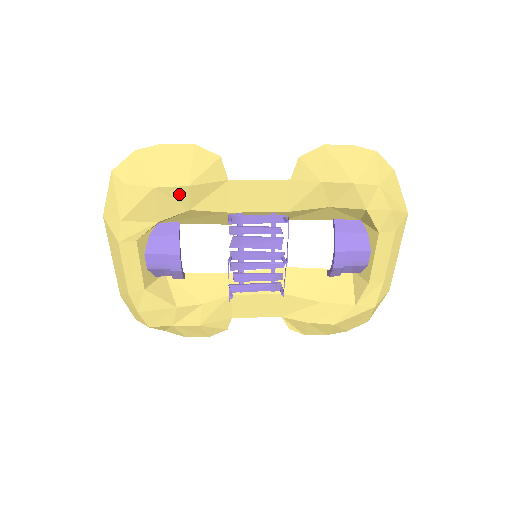
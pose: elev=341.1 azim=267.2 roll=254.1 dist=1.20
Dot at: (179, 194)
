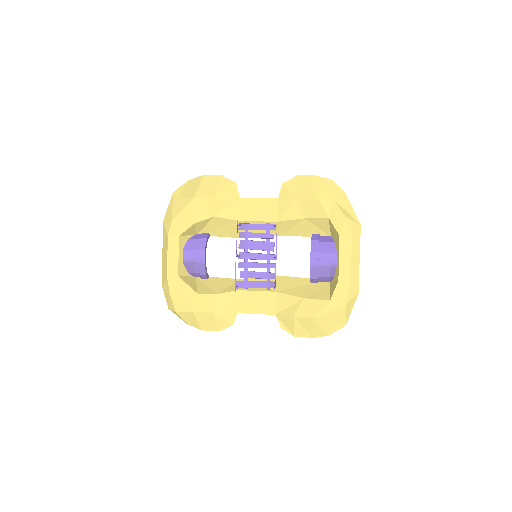
Dot at: (209, 203)
